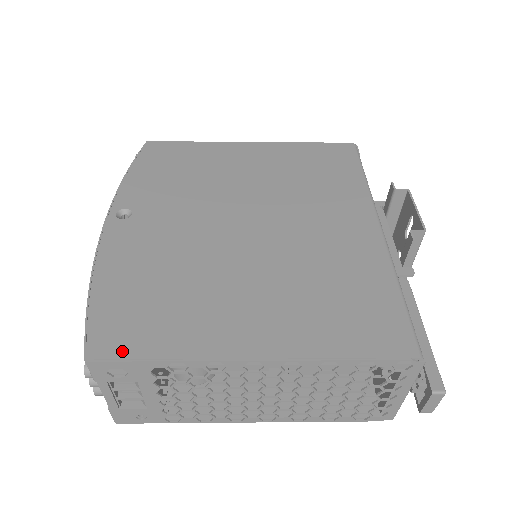
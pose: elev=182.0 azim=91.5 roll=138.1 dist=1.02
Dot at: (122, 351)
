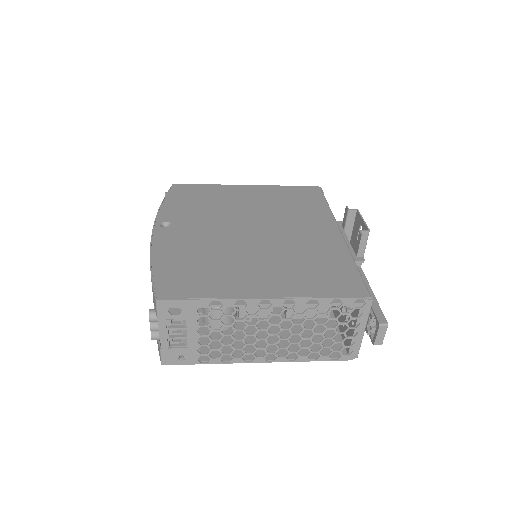
Dot at: (179, 295)
